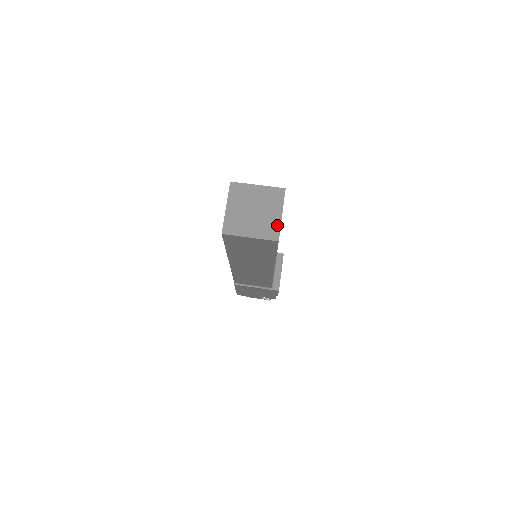
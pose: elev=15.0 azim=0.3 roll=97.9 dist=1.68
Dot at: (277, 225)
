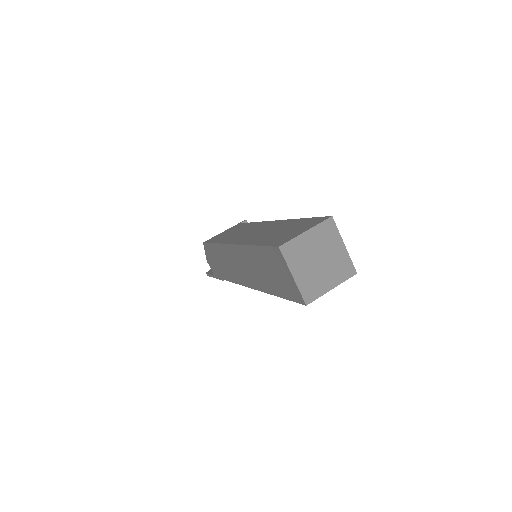
Dot at: (347, 259)
